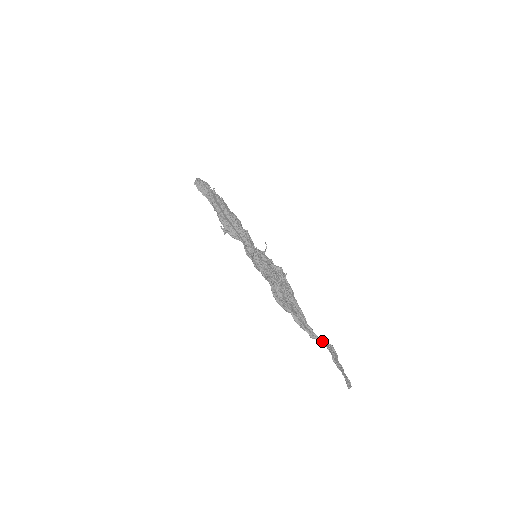
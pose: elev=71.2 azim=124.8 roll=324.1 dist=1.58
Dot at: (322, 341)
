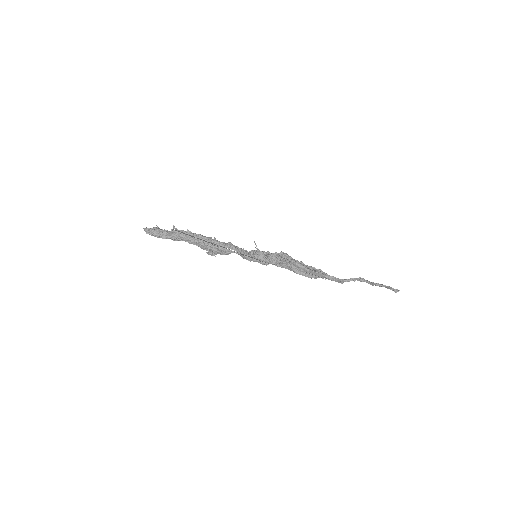
Dot at: (351, 280)
